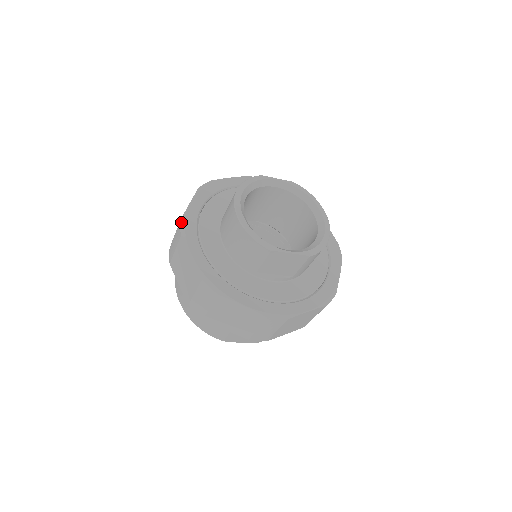
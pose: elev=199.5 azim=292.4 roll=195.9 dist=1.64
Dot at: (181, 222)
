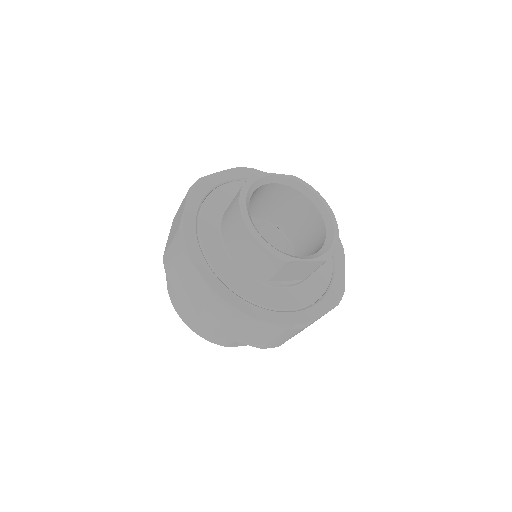
Dot at: (179, 233)
